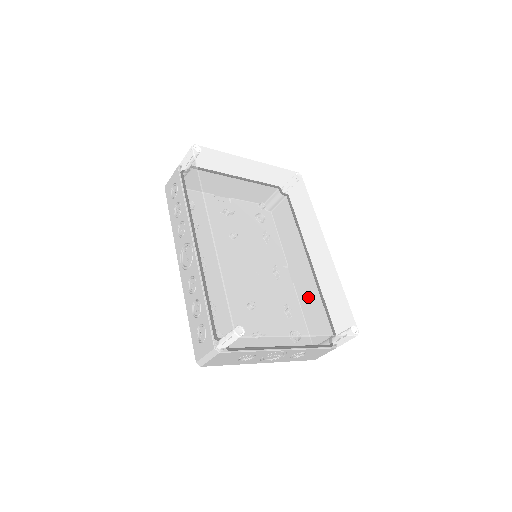
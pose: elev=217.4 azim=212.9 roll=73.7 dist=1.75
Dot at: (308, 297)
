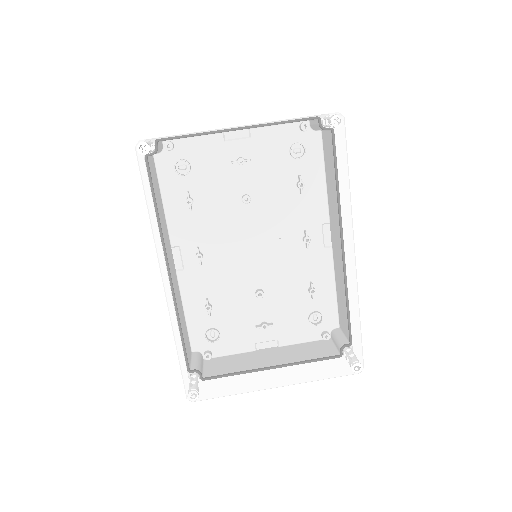
Dot at: (294, 341)
